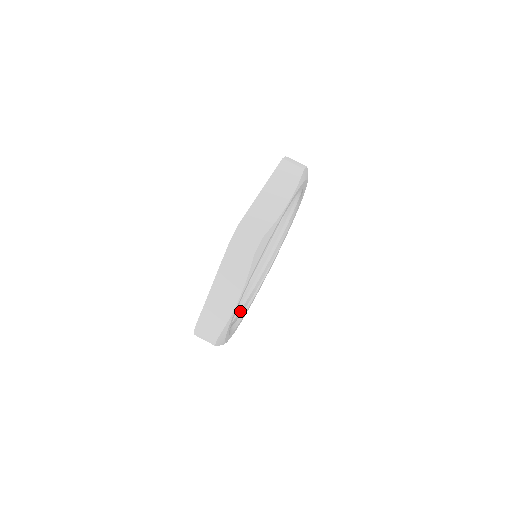
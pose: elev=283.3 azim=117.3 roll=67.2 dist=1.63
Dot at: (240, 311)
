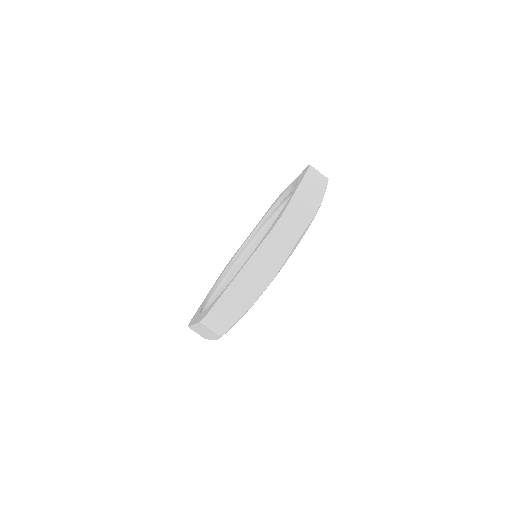
Dot at: occluded
